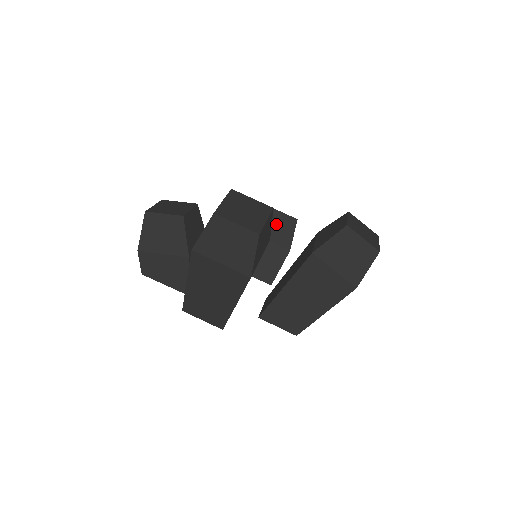
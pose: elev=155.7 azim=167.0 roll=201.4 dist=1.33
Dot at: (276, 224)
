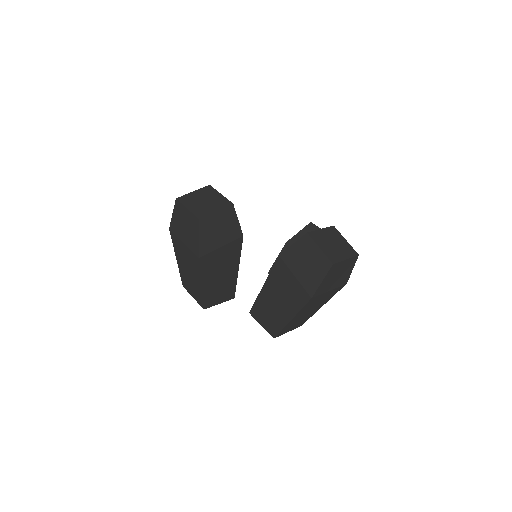
Dot at: occluded
